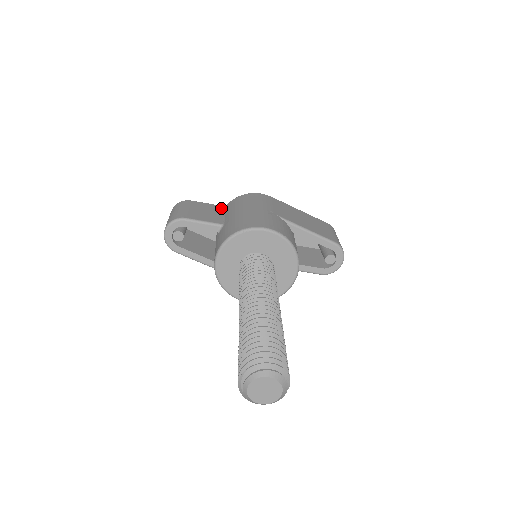
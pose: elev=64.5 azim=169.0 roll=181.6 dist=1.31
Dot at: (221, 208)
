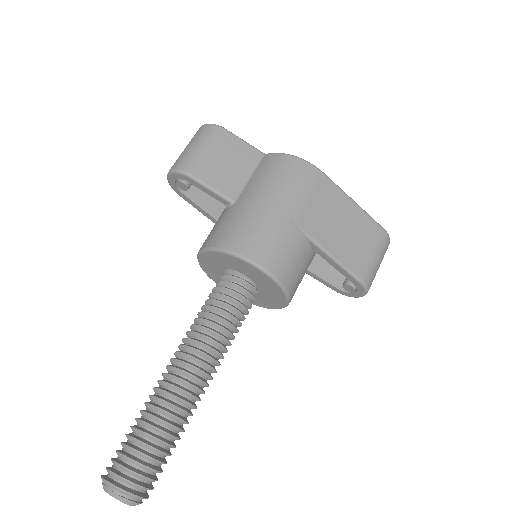
Dot at: (255, 159)
